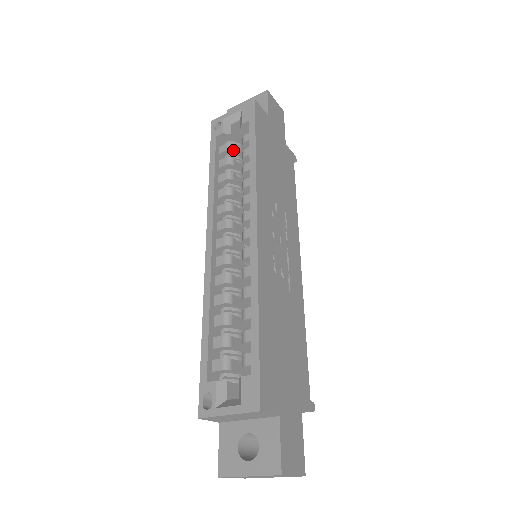
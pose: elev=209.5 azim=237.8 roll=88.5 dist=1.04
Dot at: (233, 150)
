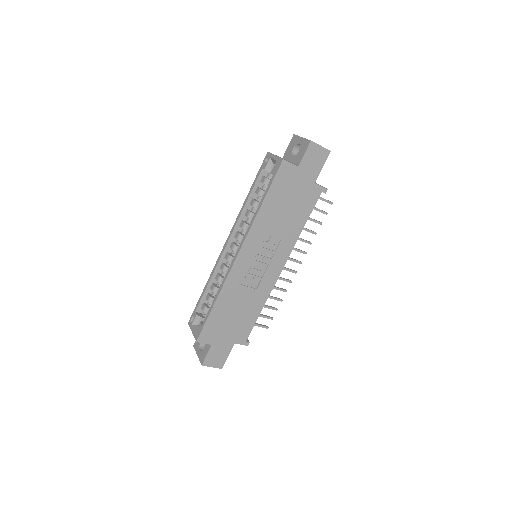
Dot at: (266, 184)
